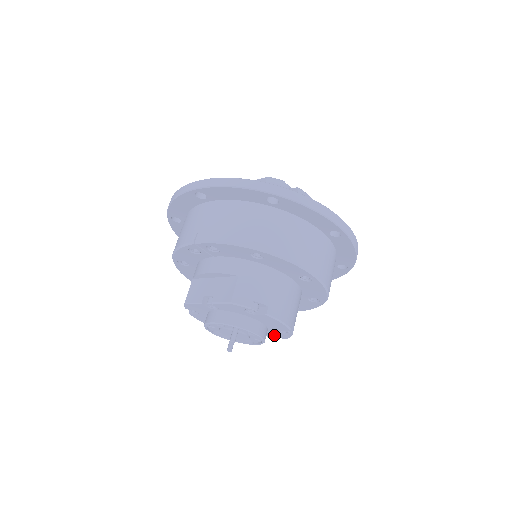
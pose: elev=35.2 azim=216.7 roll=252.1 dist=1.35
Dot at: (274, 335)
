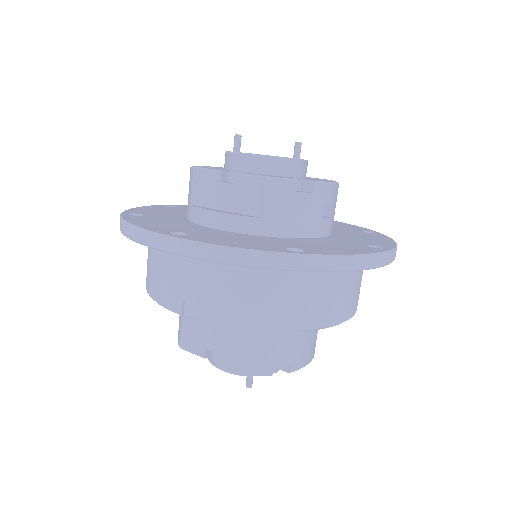
Dot at: occluded
